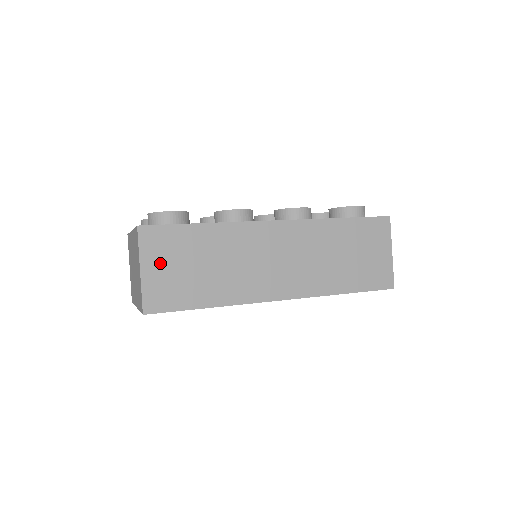
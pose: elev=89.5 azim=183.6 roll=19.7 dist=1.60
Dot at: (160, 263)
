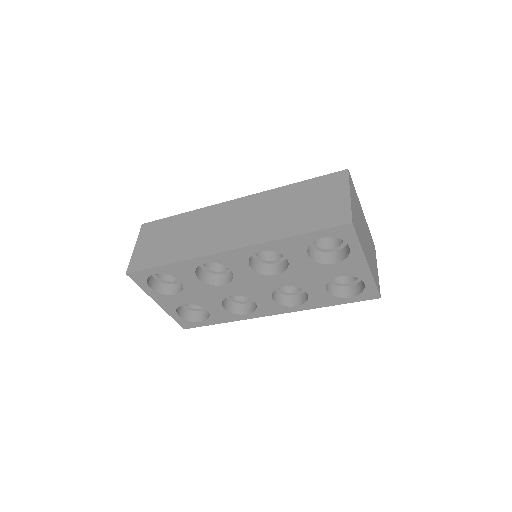
Dot at: (147, 242)
